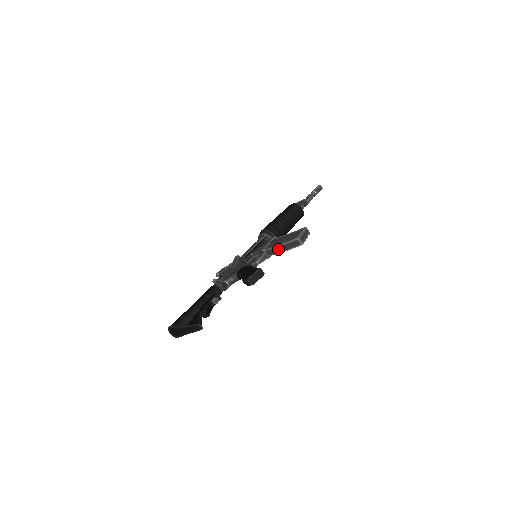
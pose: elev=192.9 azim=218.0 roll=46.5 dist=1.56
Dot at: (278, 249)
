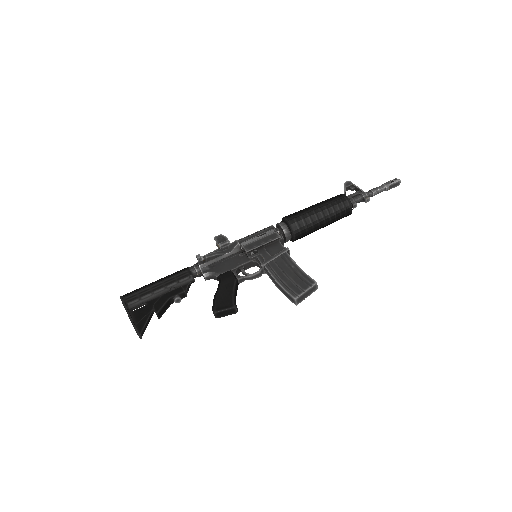
Dot at: (274, 281)
